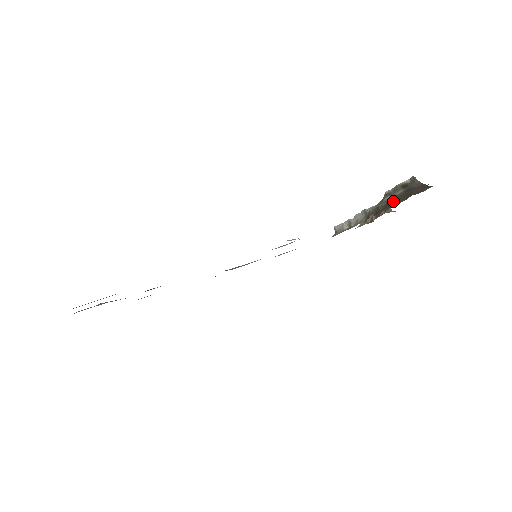
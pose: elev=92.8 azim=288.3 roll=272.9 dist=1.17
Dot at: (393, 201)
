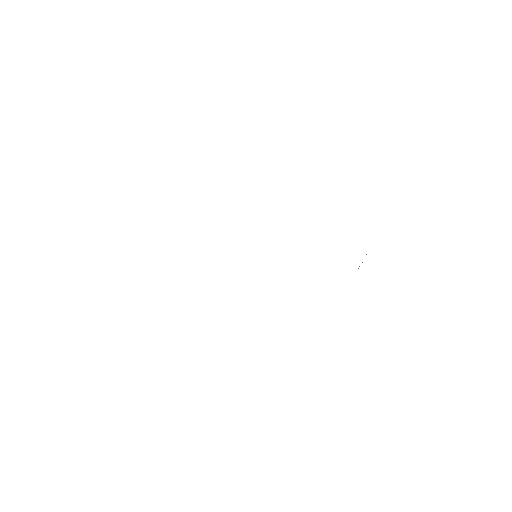
Dot at: occluded
